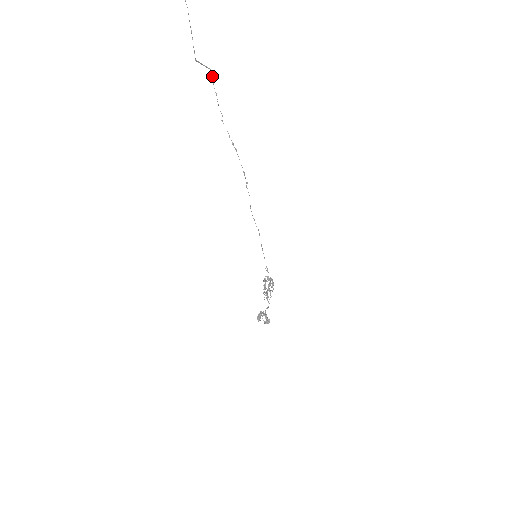
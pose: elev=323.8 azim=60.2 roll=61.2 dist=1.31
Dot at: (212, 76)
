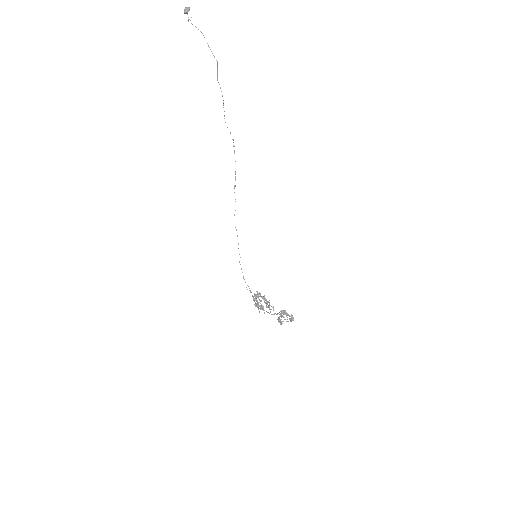
Dot at: occluded
